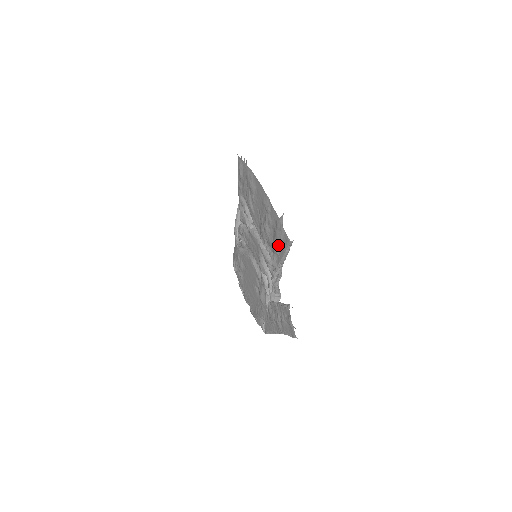
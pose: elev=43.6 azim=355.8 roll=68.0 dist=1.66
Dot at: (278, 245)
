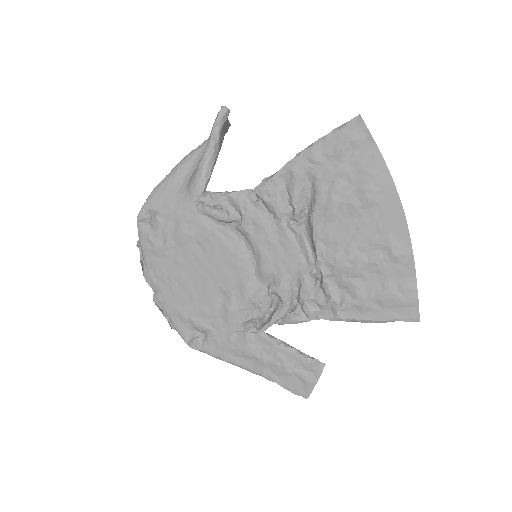
Dot at: (376, 304)
